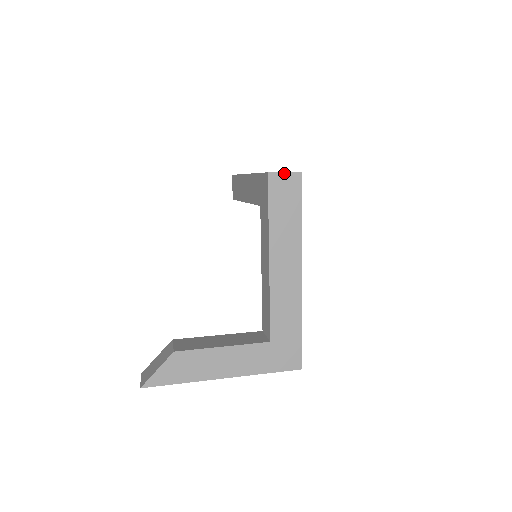
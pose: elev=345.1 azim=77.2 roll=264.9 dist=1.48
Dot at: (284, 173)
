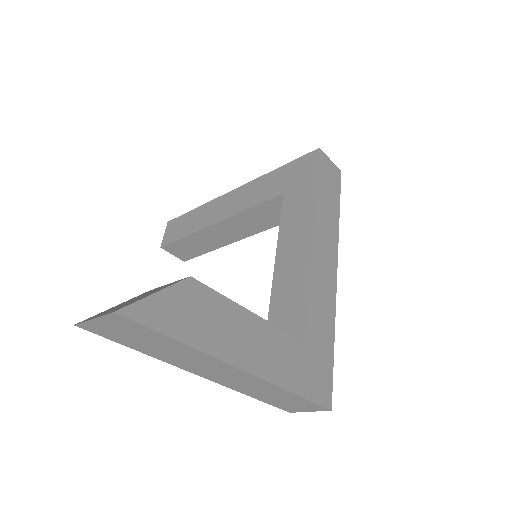
Dot at: (330, 160)
